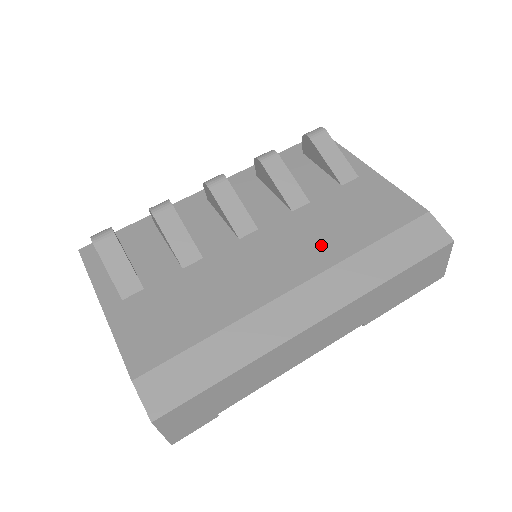
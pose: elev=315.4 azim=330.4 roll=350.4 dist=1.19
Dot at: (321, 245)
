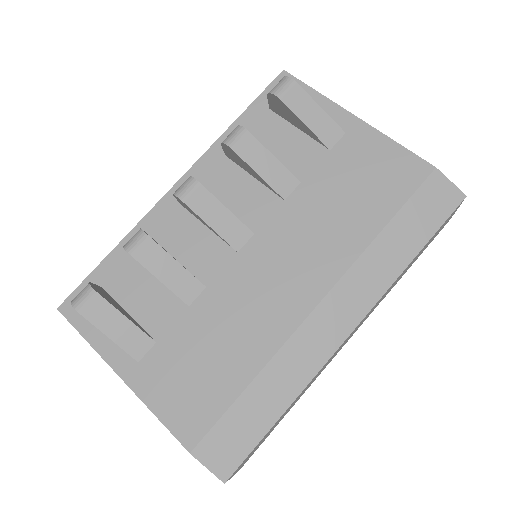
Dot at: (331, 240)
